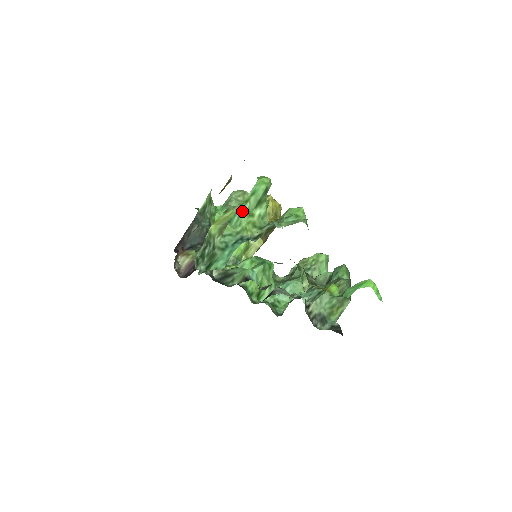
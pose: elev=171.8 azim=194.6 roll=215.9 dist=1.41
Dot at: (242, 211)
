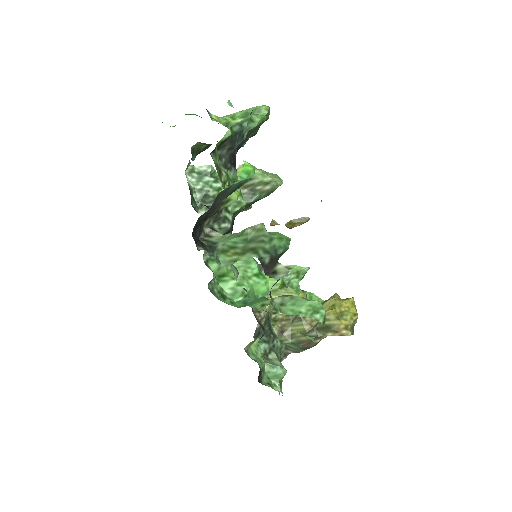
Dot at: (231, 115)
